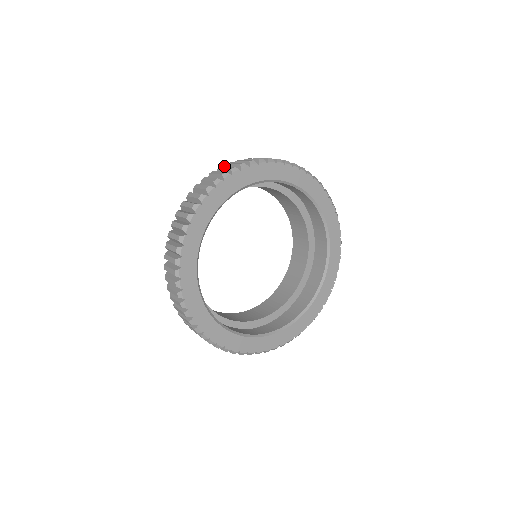
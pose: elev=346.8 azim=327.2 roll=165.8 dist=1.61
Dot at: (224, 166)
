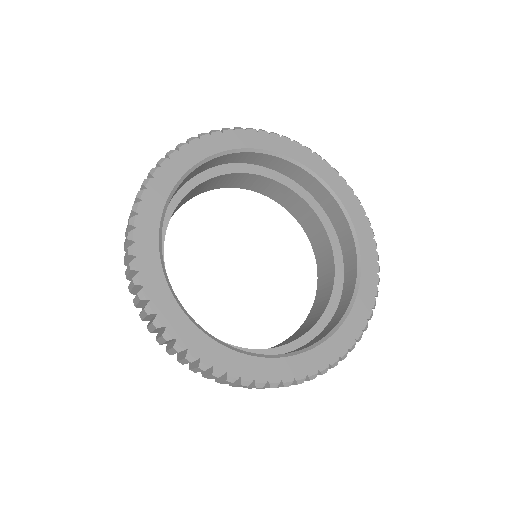
Dot at: occluded
